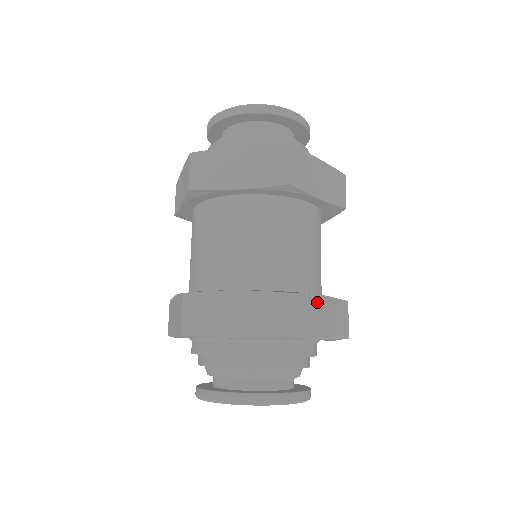
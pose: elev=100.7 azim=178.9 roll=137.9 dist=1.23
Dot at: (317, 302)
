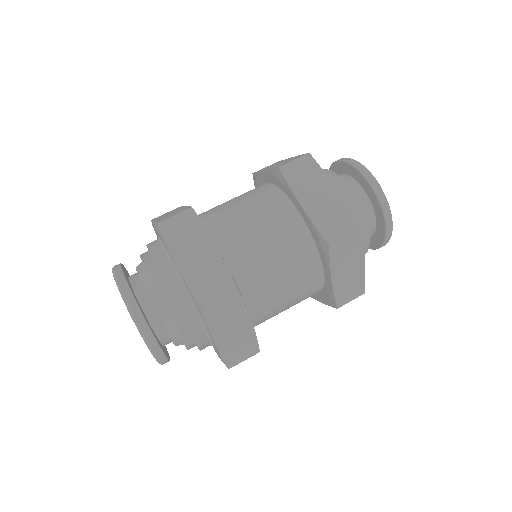
Dot at: (244, 322)
